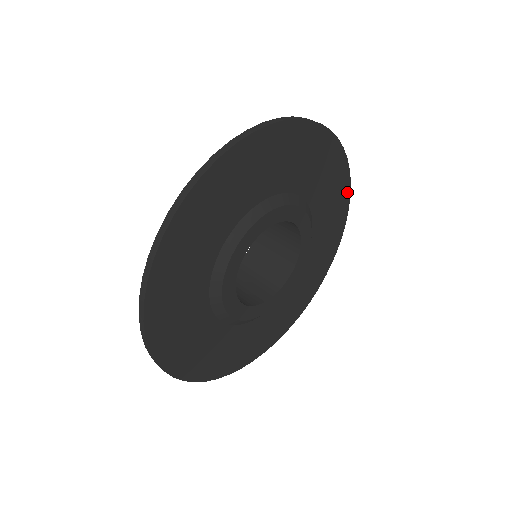
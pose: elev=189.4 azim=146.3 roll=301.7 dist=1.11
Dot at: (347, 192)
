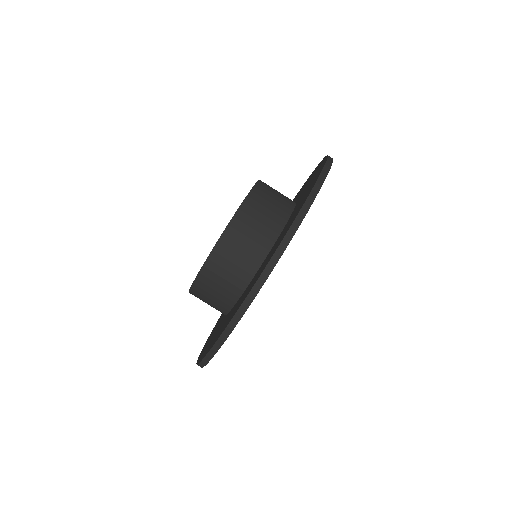
Dot at: occluded
